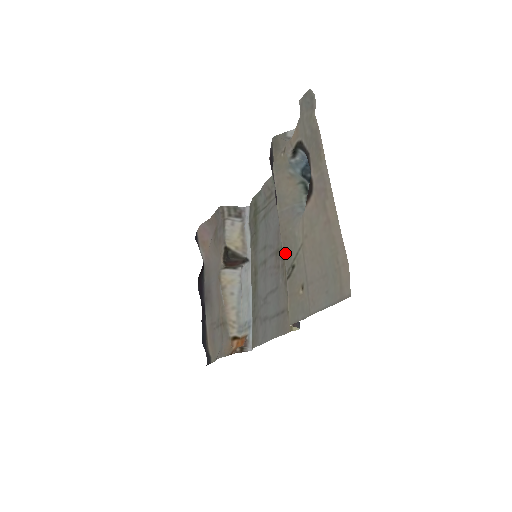
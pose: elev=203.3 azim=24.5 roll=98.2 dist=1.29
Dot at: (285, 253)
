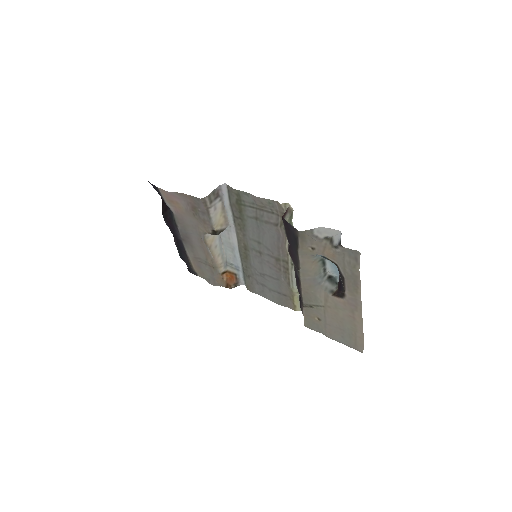
Dot at: (304, 297)
